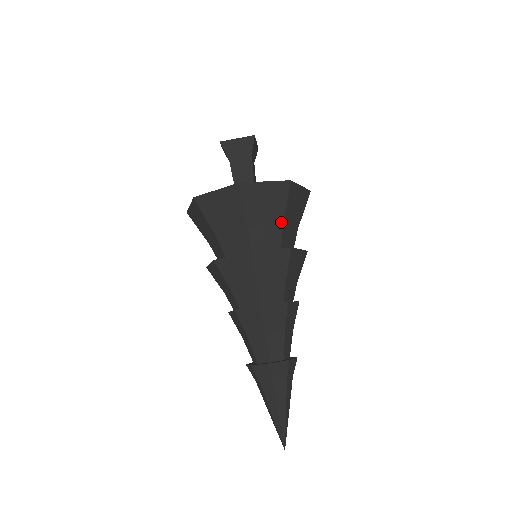
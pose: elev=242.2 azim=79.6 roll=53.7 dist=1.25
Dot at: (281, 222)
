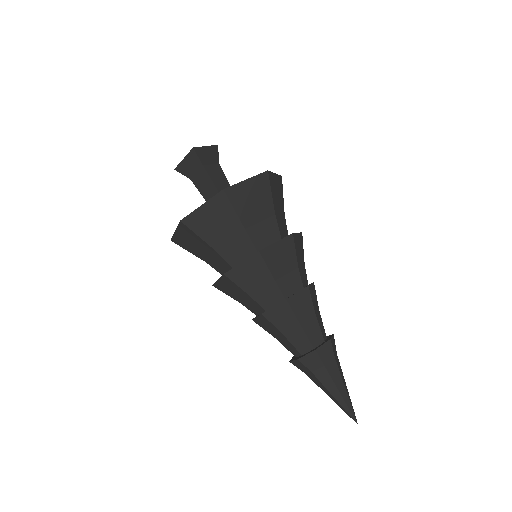
Dot at: (242, 229)
